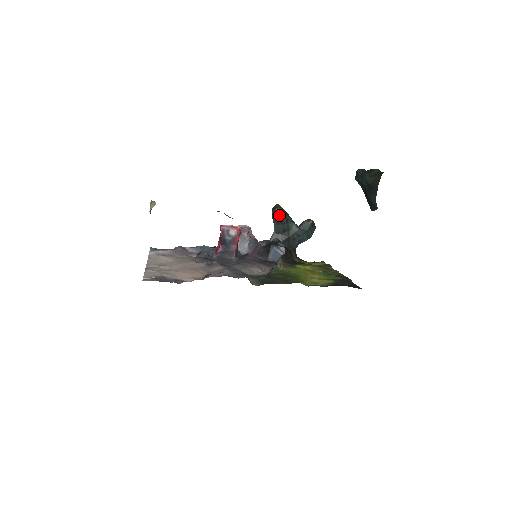
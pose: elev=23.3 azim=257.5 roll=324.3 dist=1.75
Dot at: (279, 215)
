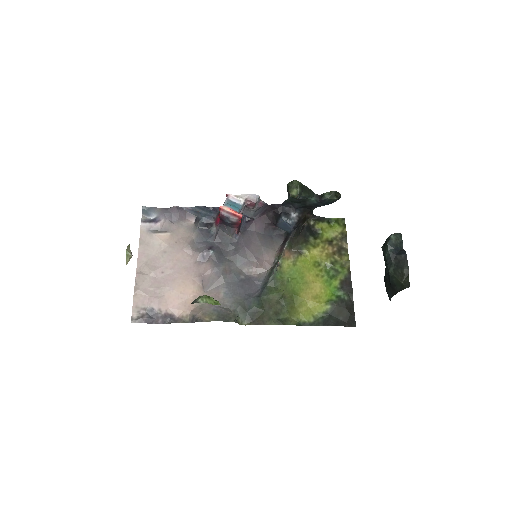
Dot at: occluded
